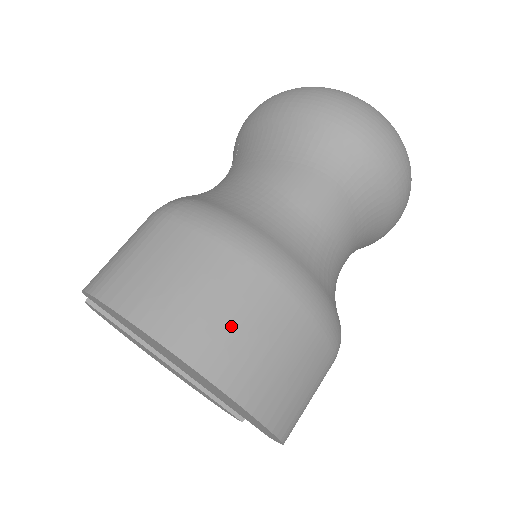
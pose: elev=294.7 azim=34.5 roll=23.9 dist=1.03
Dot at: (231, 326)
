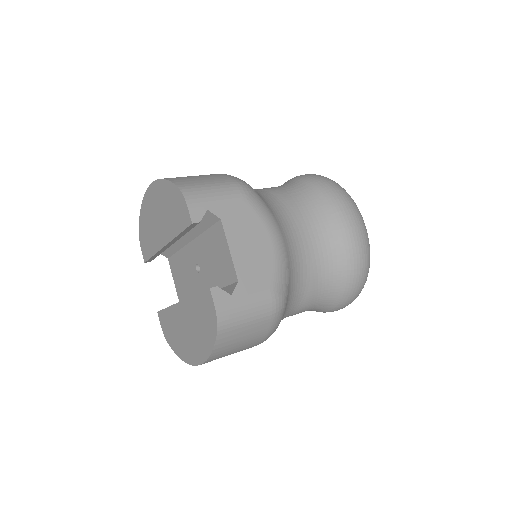
Dot at: occluded
